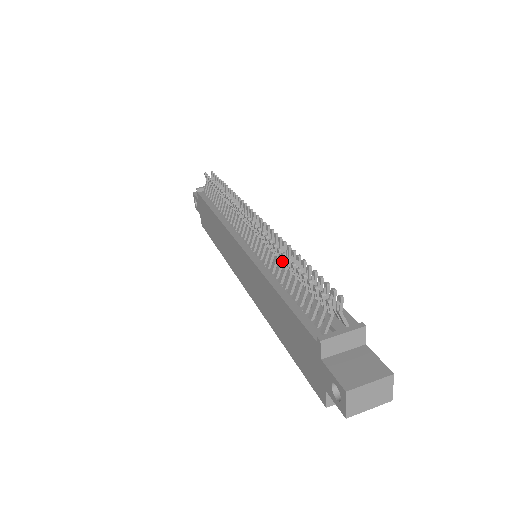
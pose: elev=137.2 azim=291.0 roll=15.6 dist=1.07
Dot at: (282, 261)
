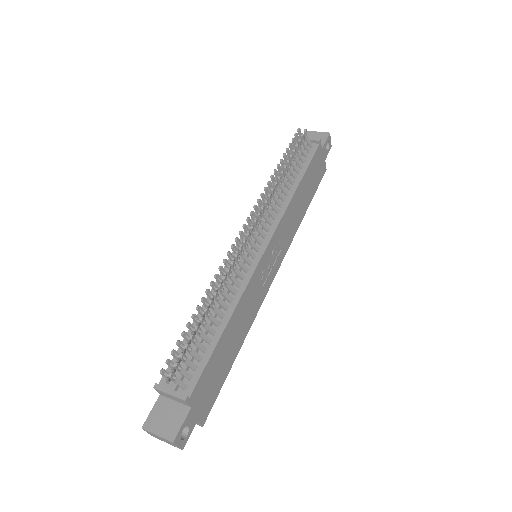
Dot at: occluded
